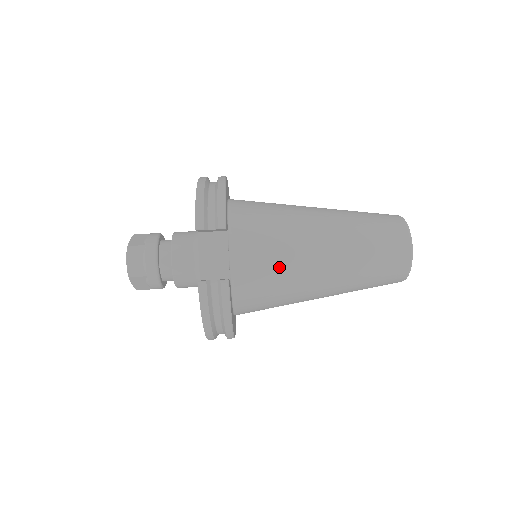
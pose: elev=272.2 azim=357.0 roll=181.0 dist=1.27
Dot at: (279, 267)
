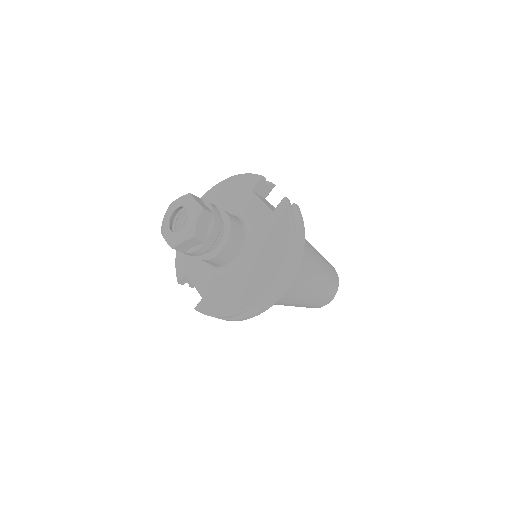
Dot at: occluded
